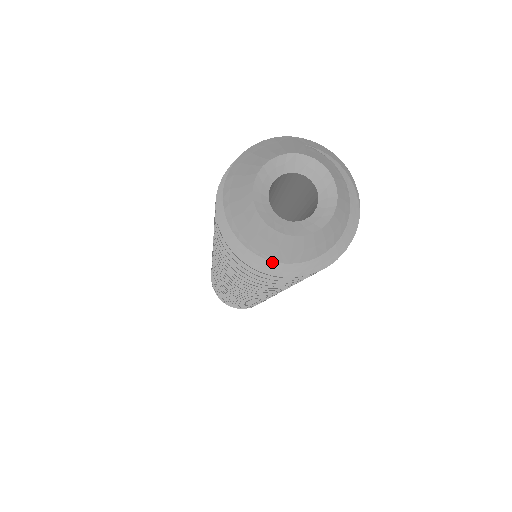
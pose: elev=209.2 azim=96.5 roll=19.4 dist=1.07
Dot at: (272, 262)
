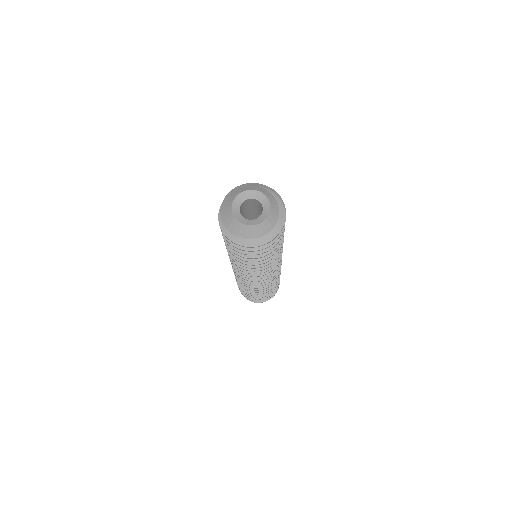
Dot at: (245, 240)
